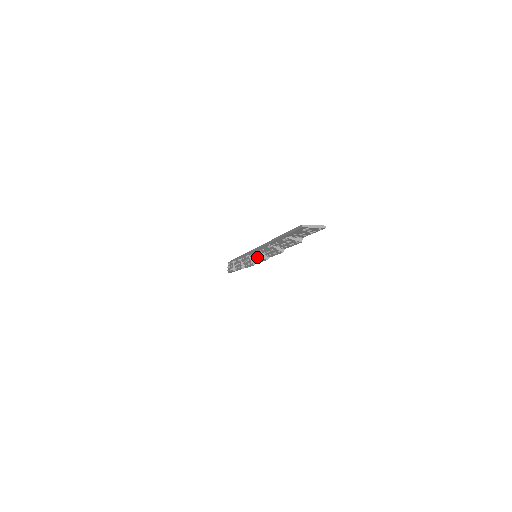
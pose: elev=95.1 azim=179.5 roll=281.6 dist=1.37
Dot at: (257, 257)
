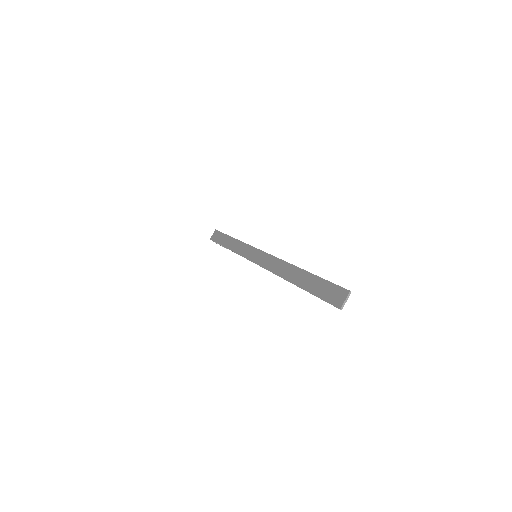
Dot at: occluded
